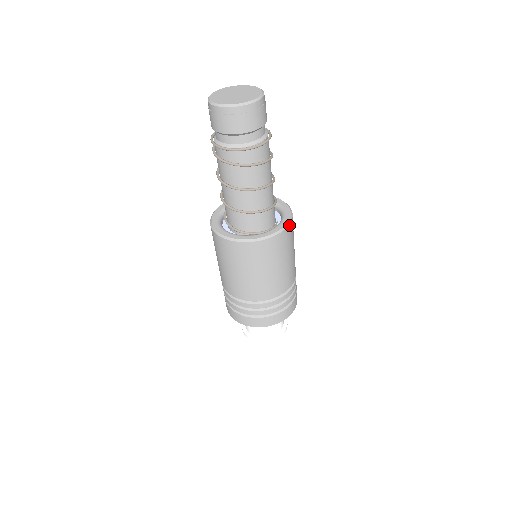
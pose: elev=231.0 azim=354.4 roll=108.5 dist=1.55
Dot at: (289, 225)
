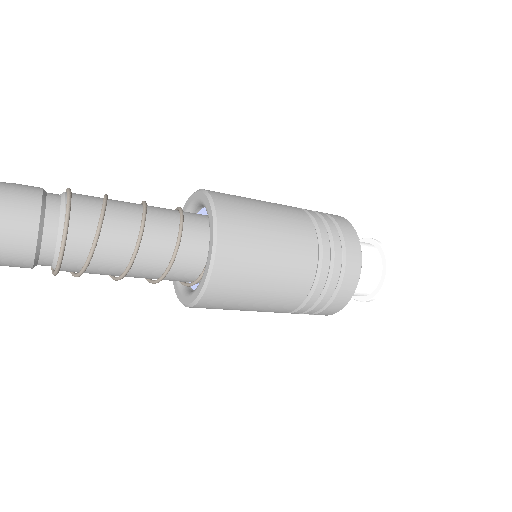
Dot at: (218, 228)
